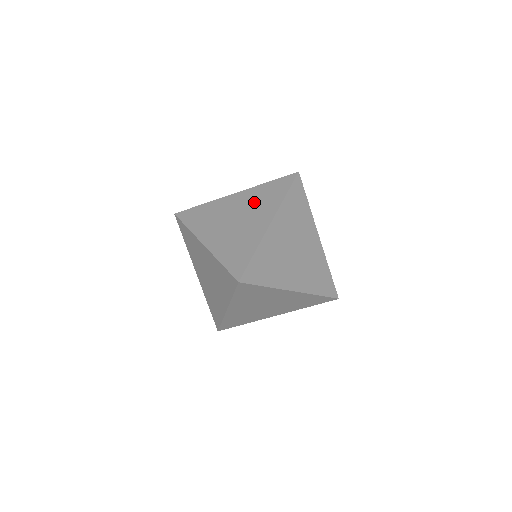
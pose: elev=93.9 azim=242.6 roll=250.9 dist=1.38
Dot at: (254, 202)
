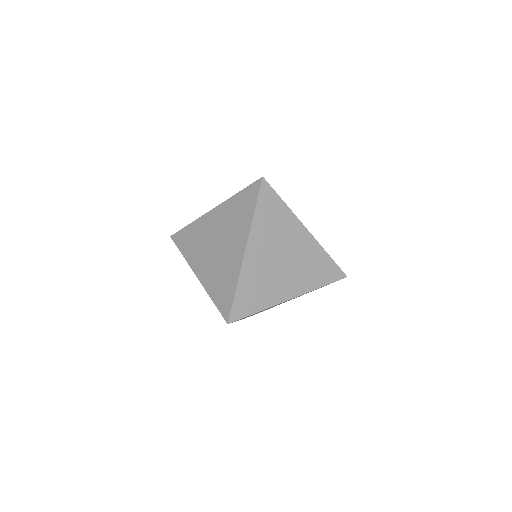
Dot at: occluded
